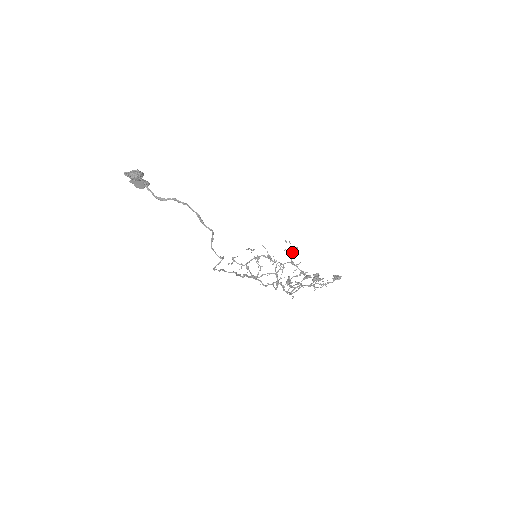
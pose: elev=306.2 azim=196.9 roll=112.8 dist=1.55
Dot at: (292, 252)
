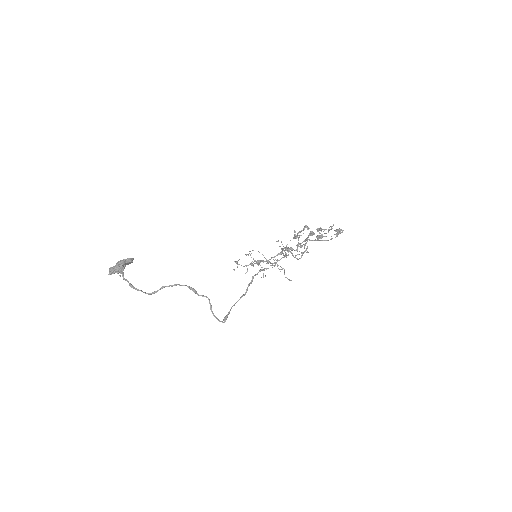
Dot at: (287, 248)
